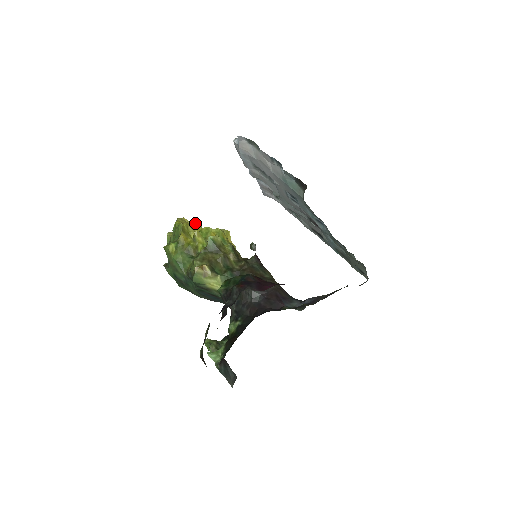
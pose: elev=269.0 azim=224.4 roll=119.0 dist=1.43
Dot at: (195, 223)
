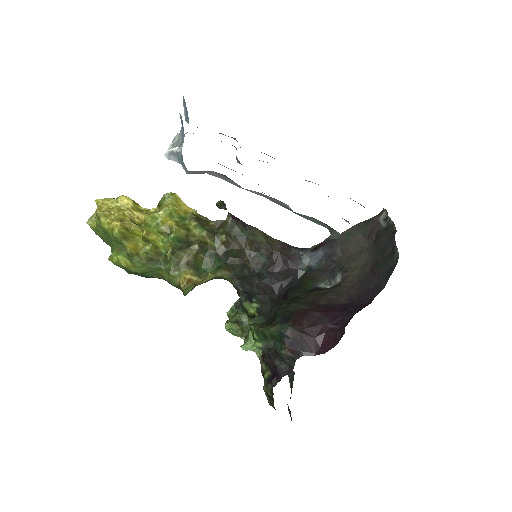
Dot at: (119, 199)
